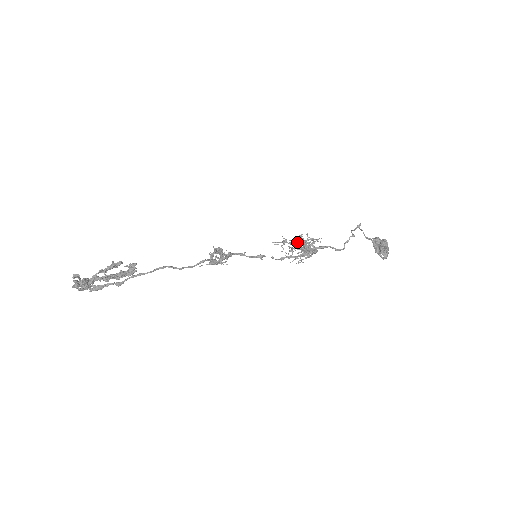
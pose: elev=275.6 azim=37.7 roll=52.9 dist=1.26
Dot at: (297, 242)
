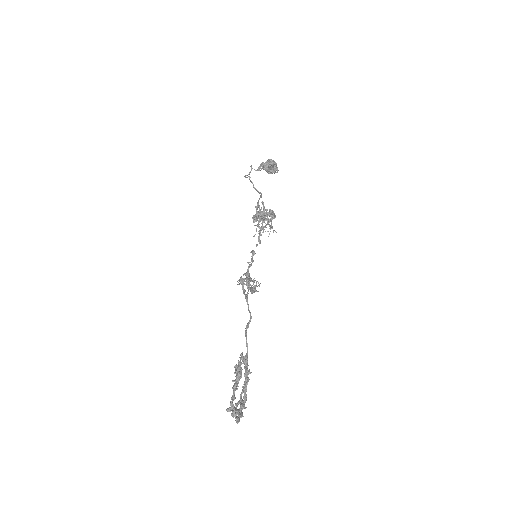
Dot at: (265, 218)
